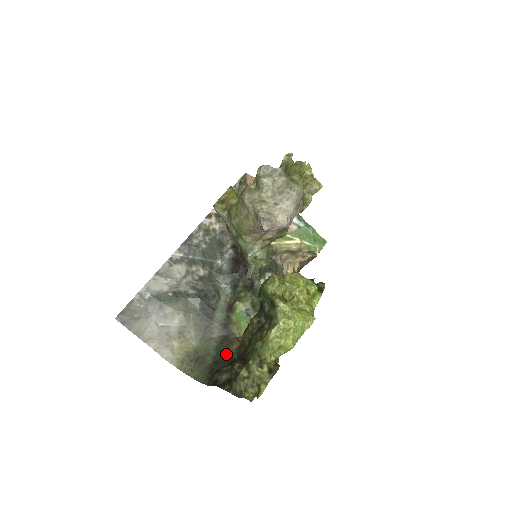
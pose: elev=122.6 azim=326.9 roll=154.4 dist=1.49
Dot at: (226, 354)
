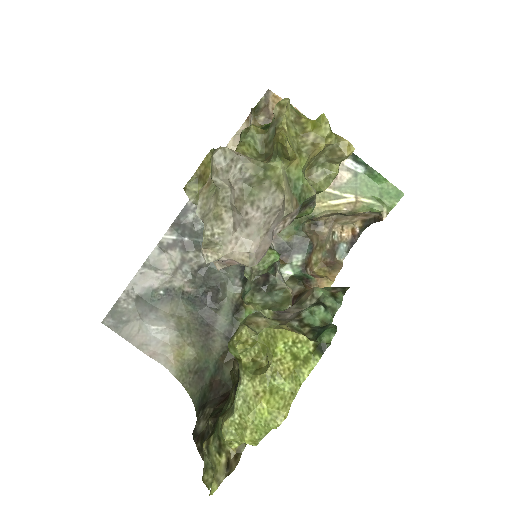
Dot at: (223, 377)
